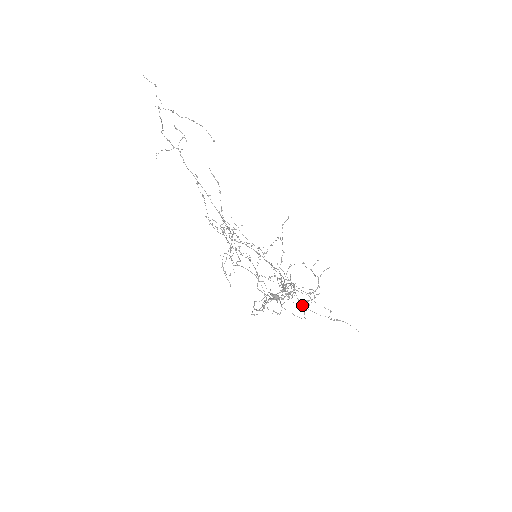
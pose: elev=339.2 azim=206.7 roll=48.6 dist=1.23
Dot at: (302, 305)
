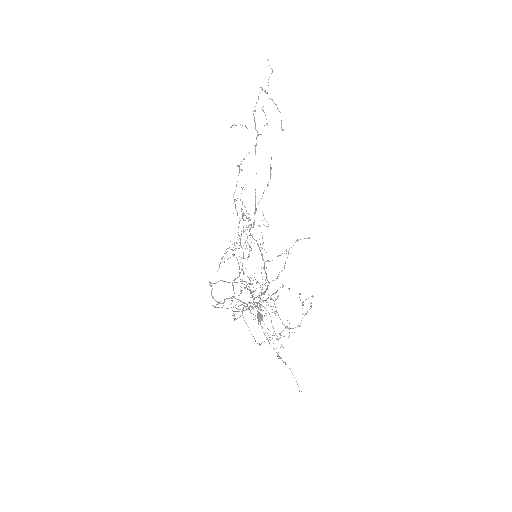
Dot at: (260, 323)
